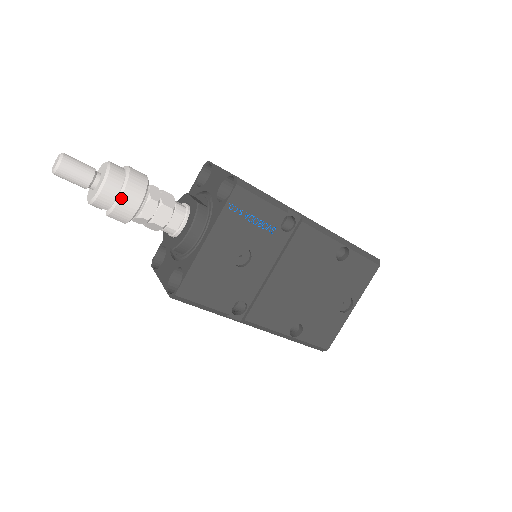
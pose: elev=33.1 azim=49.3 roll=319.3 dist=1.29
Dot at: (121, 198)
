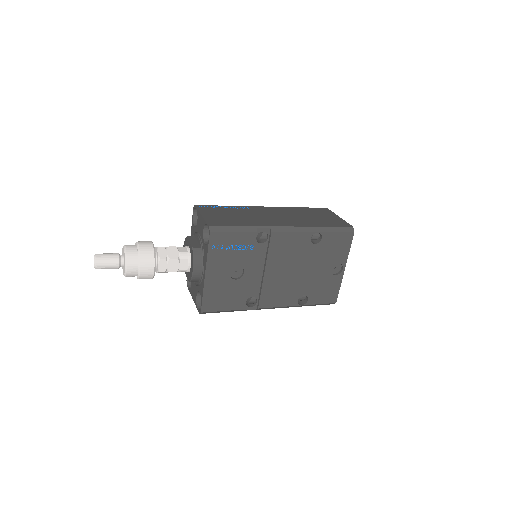
Dot at: (140, 269)
